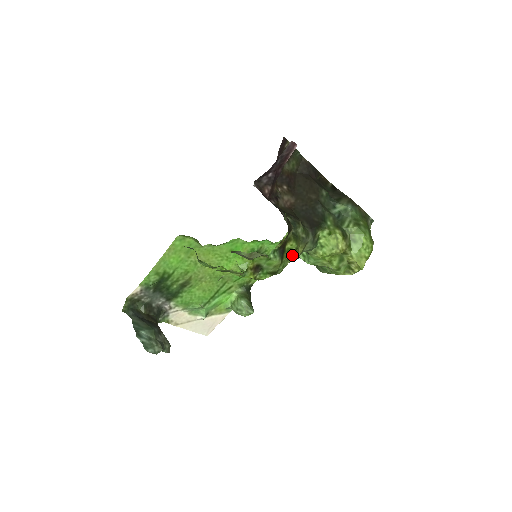
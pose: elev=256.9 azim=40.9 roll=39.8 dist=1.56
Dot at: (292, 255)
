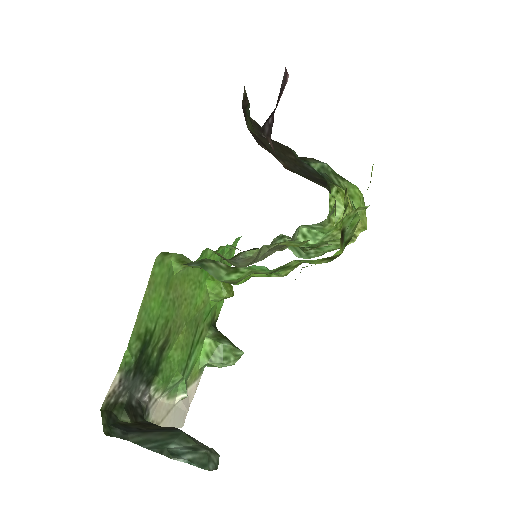
Dot at: (342, 217)
